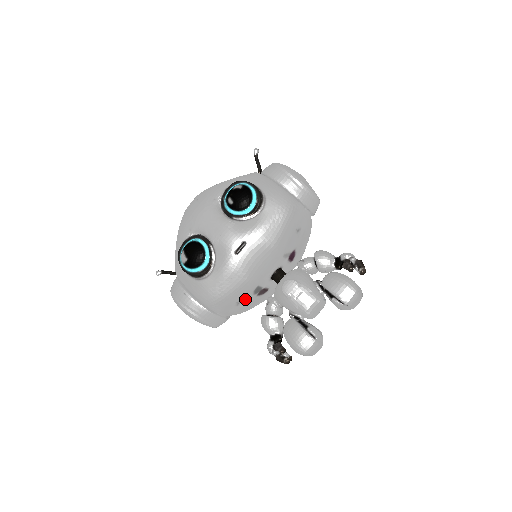
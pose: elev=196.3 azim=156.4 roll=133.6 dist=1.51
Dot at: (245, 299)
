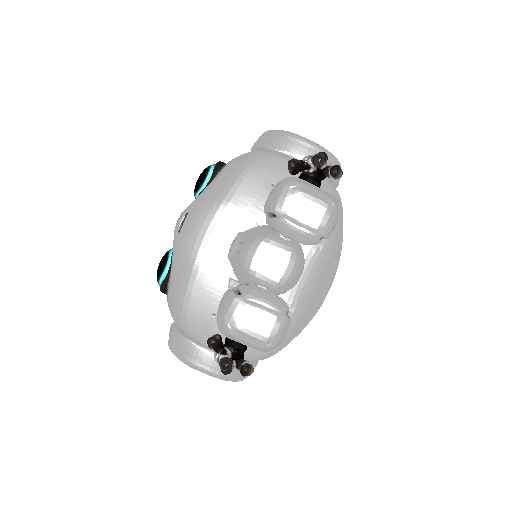
Dot at: occluded
